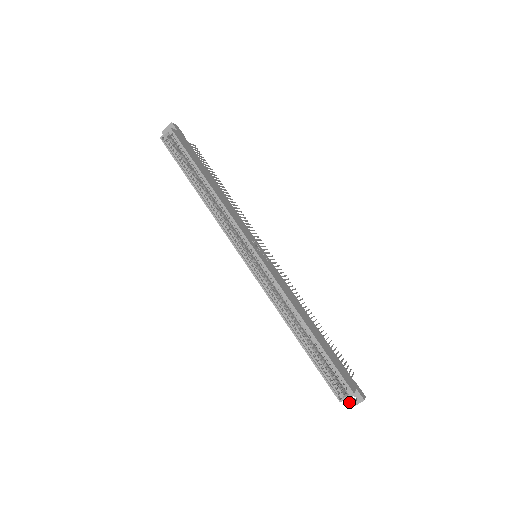
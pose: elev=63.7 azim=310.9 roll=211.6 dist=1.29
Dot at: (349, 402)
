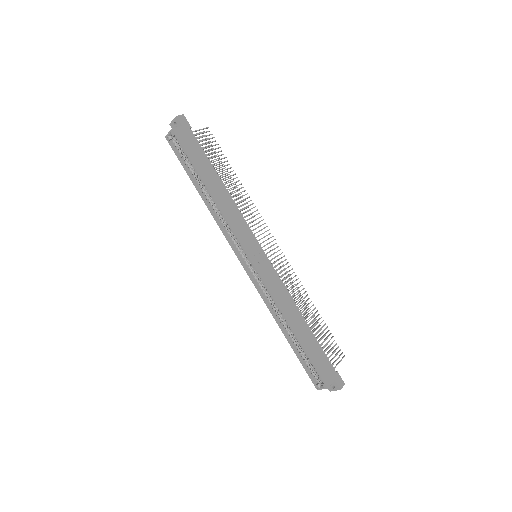
Dot at: (329, 387)
